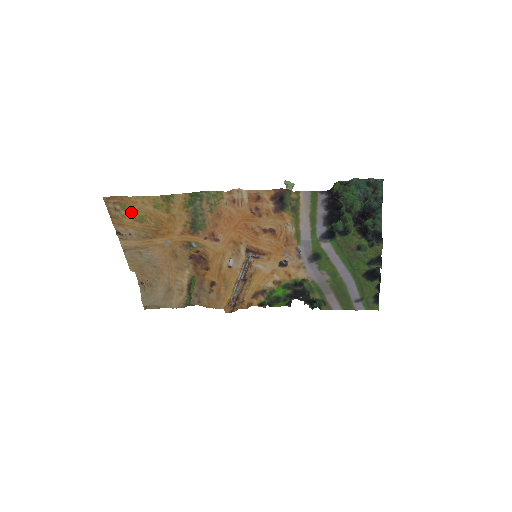
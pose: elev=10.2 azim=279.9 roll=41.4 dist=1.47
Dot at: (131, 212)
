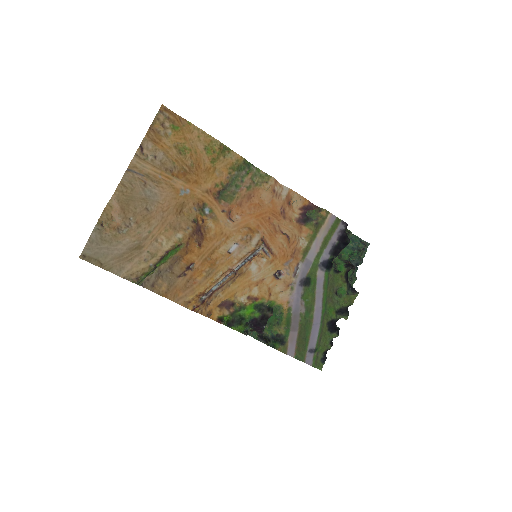
Dot at: (179, 137)
